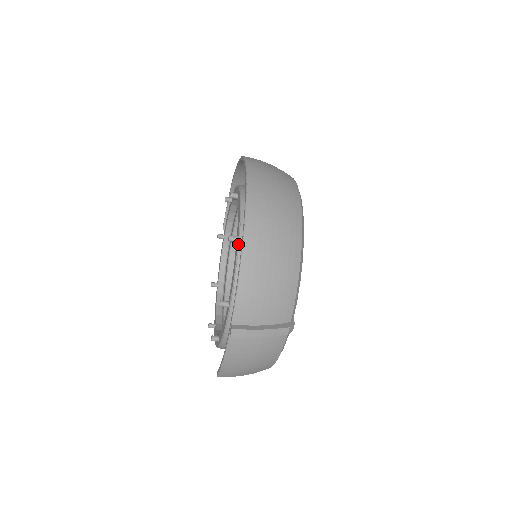
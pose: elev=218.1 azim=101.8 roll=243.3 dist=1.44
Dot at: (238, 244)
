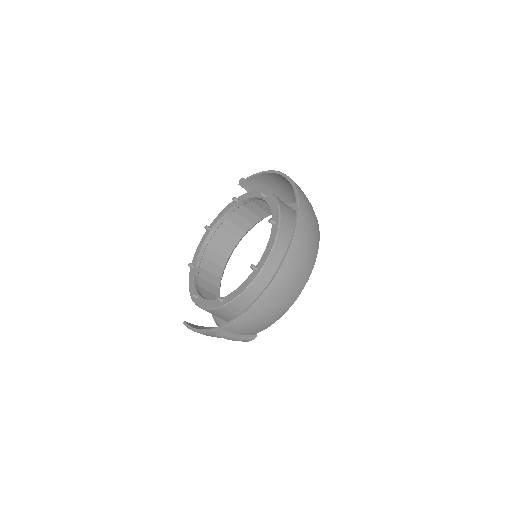
Dot at: (256, 277)
